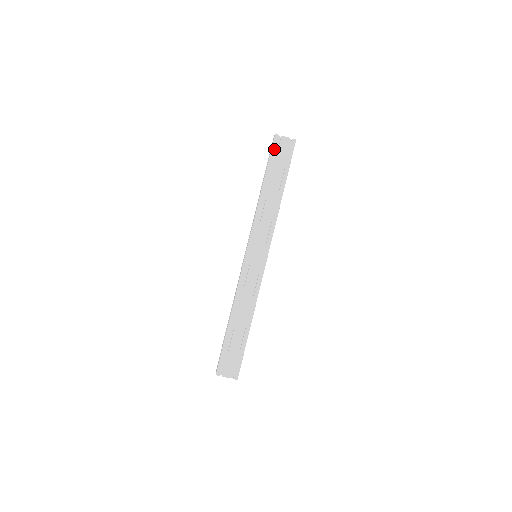
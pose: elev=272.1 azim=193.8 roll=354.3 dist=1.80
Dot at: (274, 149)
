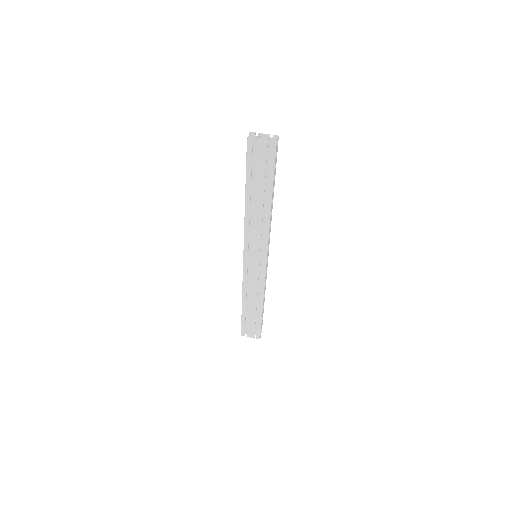
Dot at: (249, 157)
